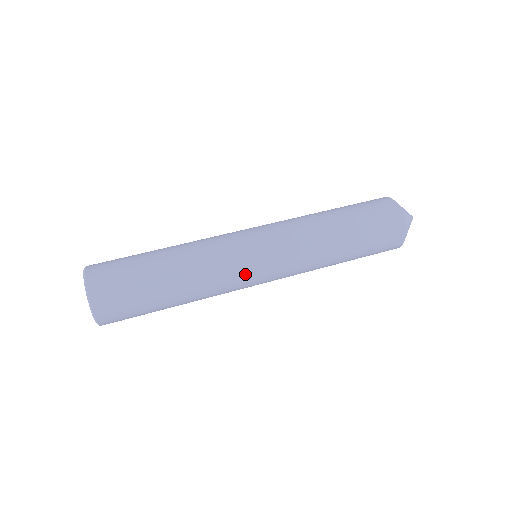
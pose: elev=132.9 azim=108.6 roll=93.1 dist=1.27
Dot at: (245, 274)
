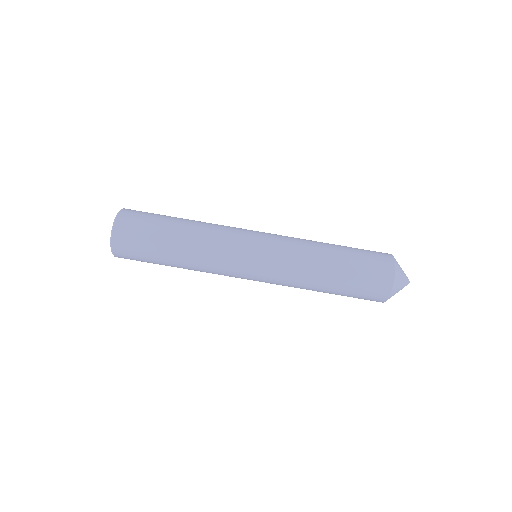
Dot at: (235, 274)
